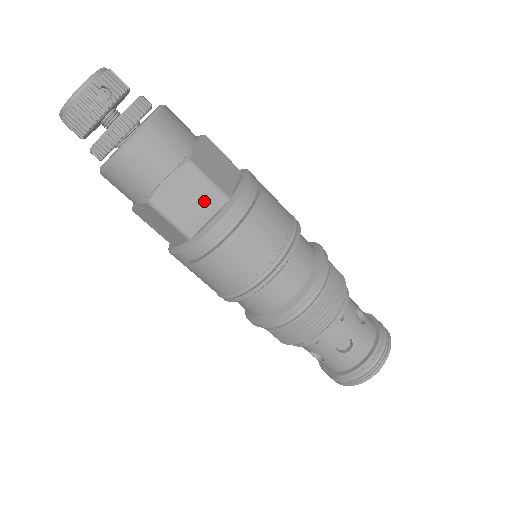
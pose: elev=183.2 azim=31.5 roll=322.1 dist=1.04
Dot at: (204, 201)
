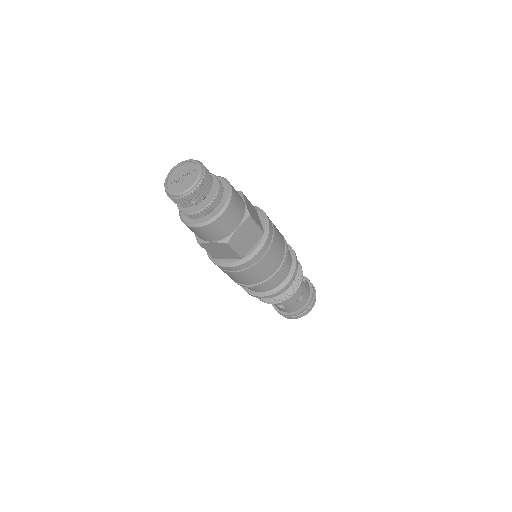
Dot at: (229, 254)
